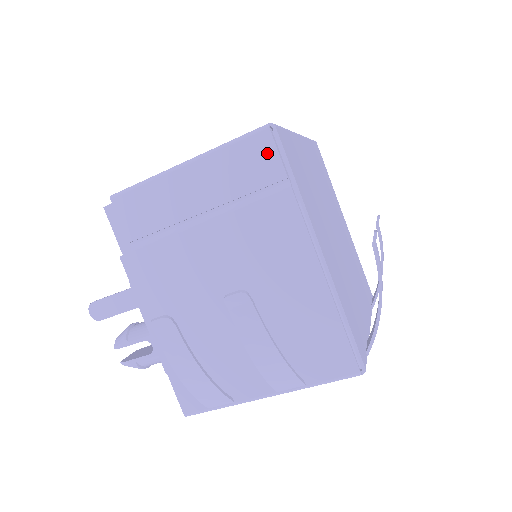
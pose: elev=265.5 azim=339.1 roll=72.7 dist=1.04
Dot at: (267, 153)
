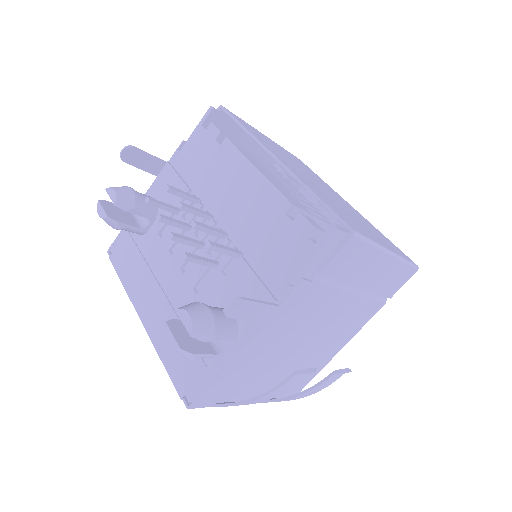
Dot at: (403, 281)
